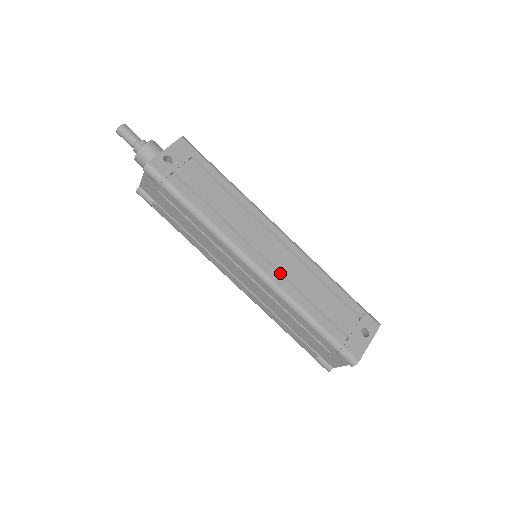
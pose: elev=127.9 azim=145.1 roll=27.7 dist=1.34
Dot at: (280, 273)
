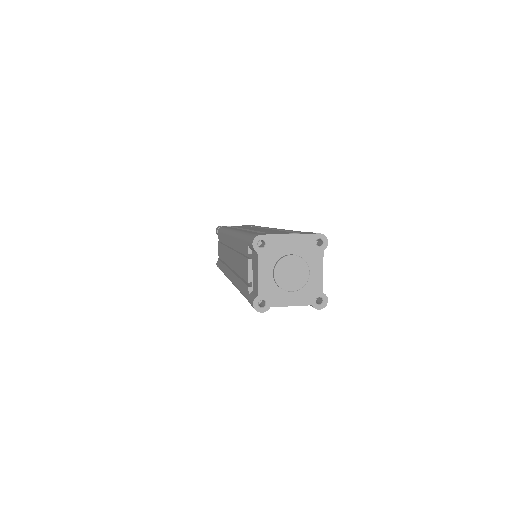
Dot at: occluded
